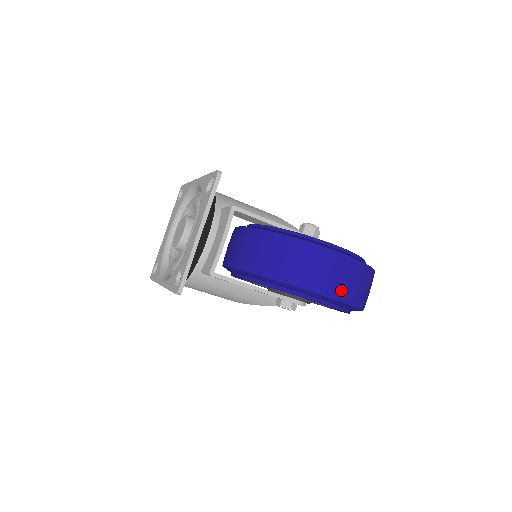
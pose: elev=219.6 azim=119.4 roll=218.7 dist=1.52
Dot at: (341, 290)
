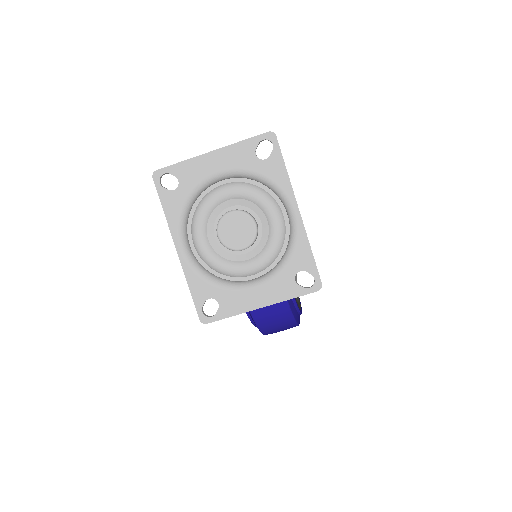
Dot at: occluded
